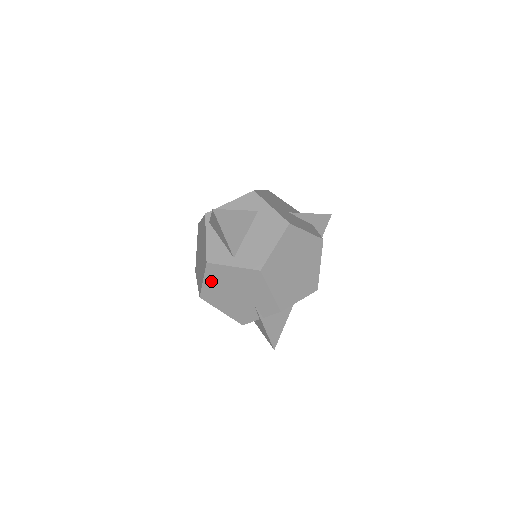
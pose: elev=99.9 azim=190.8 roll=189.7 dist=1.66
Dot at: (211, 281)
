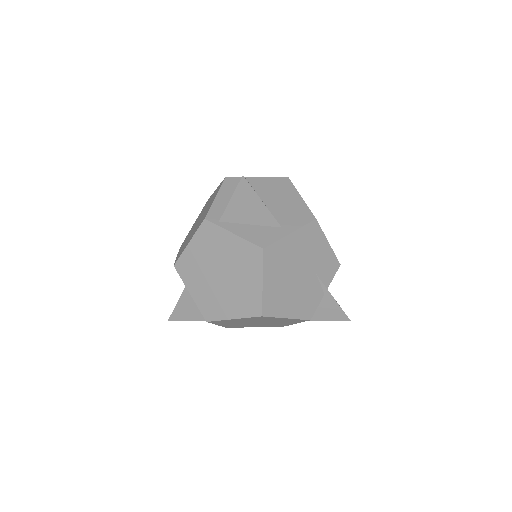
Dot at: (271, 276)
